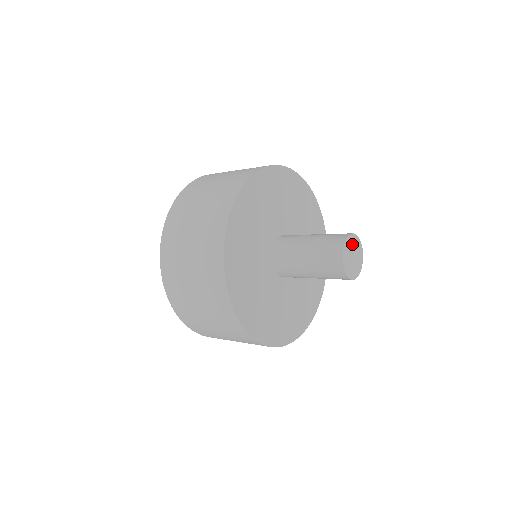
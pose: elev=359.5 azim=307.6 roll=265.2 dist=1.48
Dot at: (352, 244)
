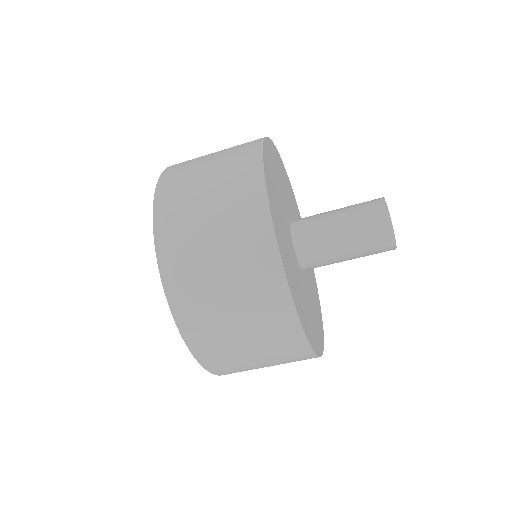
Dot at: occluded
